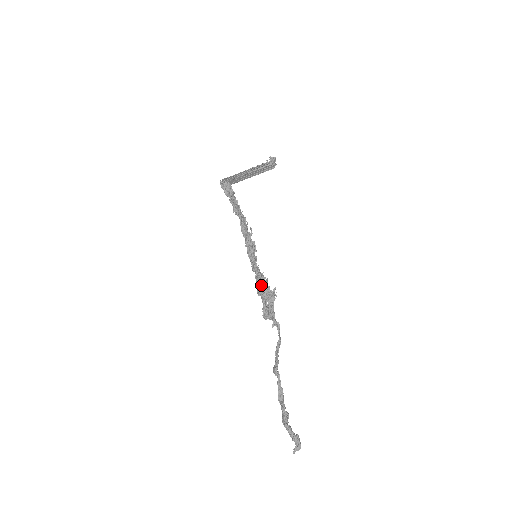
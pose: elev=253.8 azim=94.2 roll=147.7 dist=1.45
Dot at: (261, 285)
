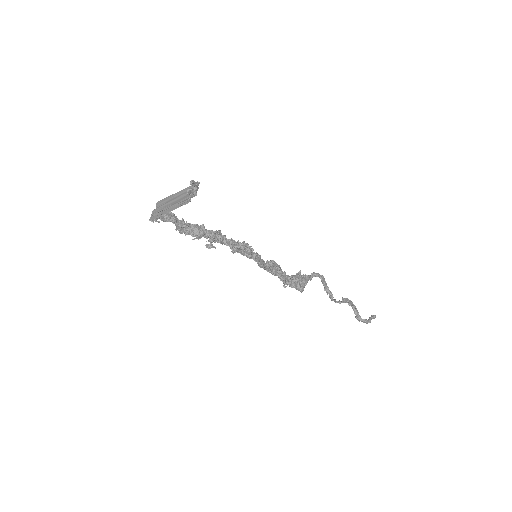
Dot at: occluded
